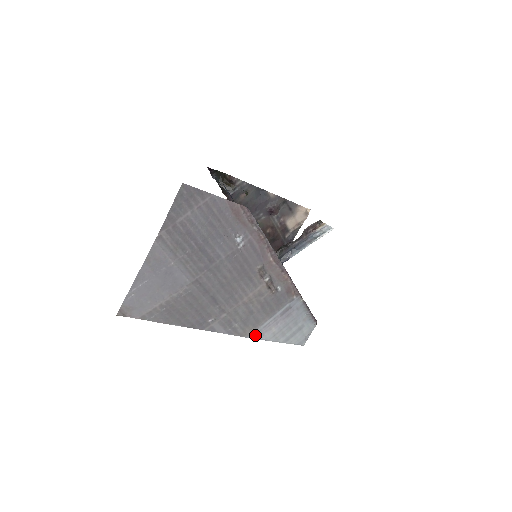
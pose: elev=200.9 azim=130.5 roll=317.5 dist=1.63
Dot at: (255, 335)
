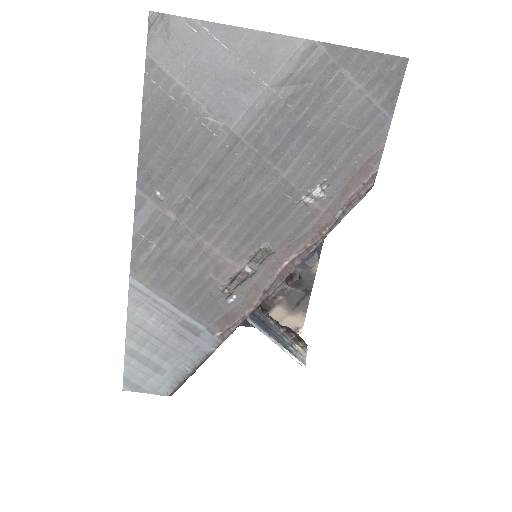
Dot at: (136, 290)
